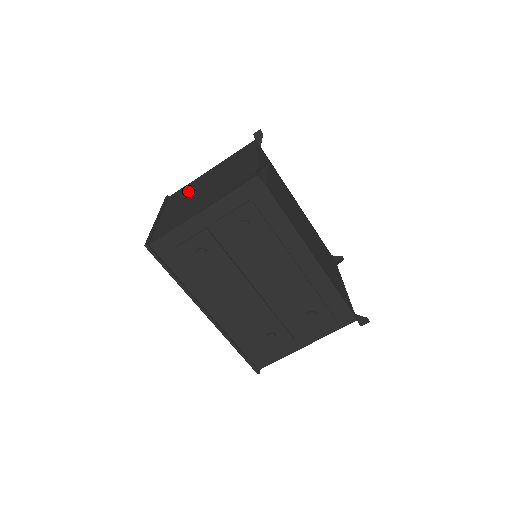
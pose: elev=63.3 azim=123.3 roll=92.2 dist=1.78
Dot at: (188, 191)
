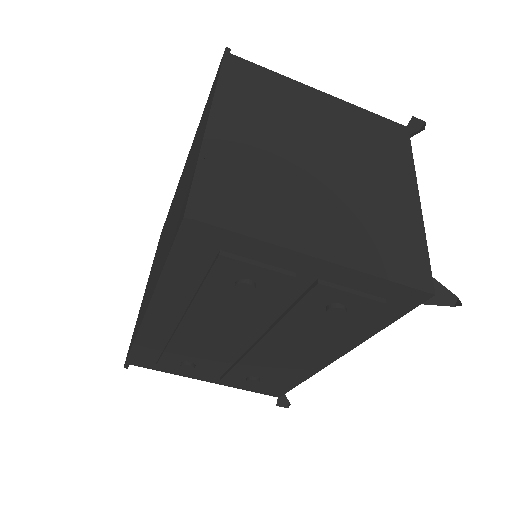
Dot at: (279, 107)
